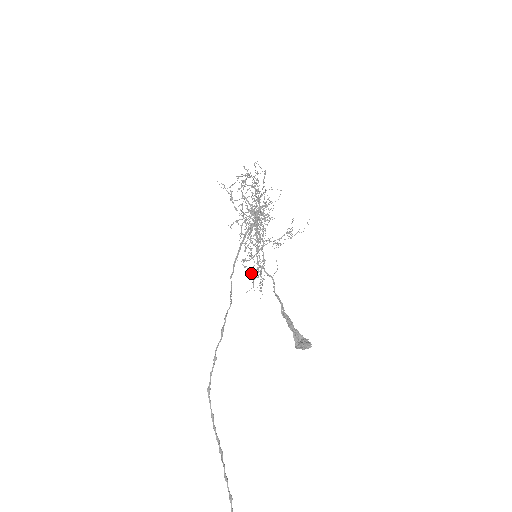
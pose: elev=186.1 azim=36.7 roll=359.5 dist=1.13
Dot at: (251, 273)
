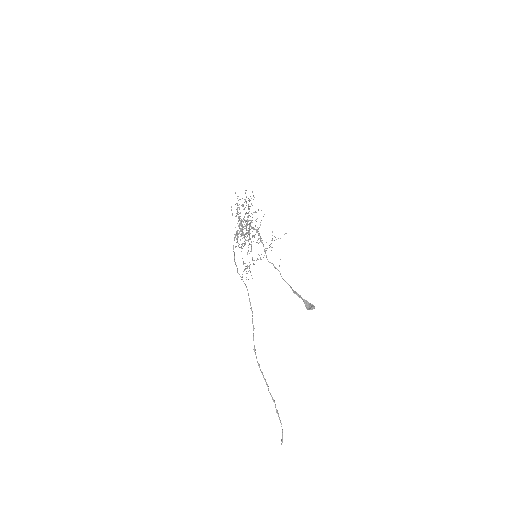
Dot at: (245, 268)
